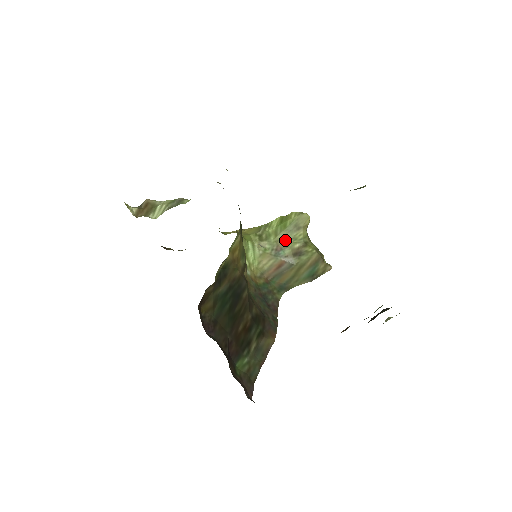
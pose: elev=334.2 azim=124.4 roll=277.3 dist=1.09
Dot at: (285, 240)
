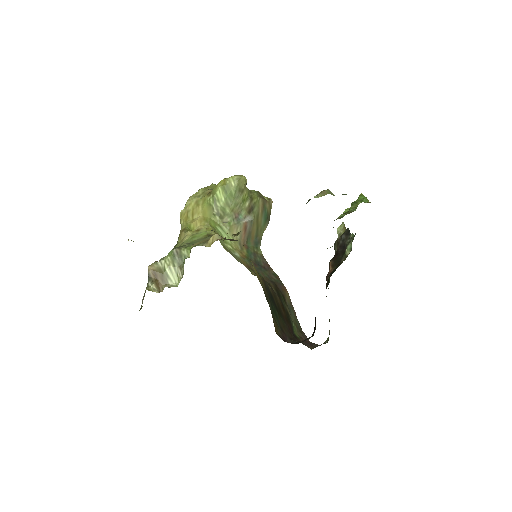
Dot at: (238, 206)
